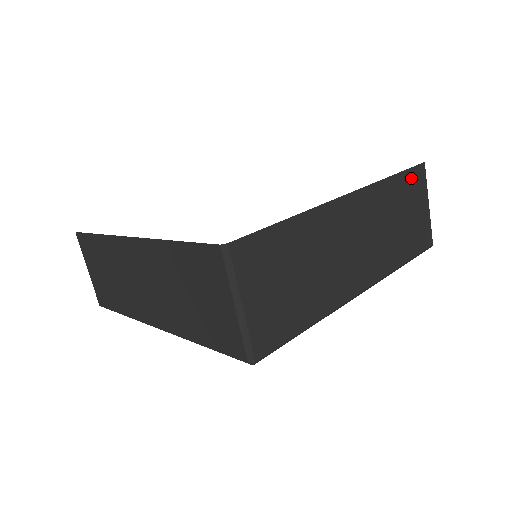
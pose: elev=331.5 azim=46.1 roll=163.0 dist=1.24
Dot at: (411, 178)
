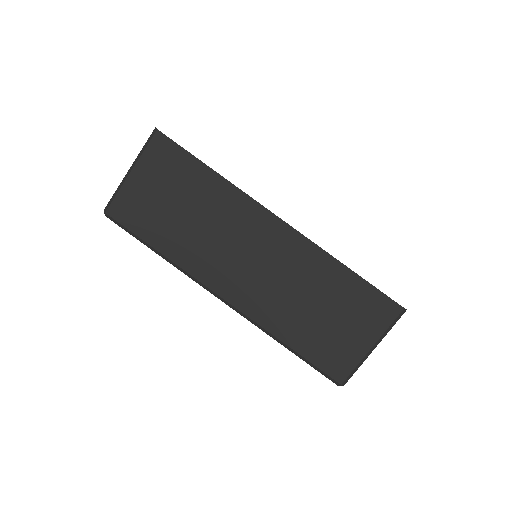
Dot at: occluded
